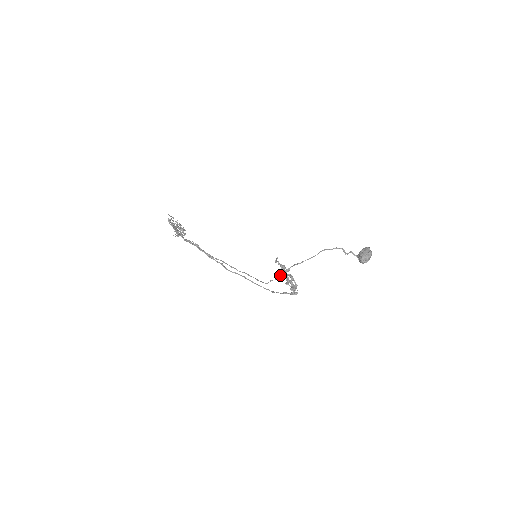
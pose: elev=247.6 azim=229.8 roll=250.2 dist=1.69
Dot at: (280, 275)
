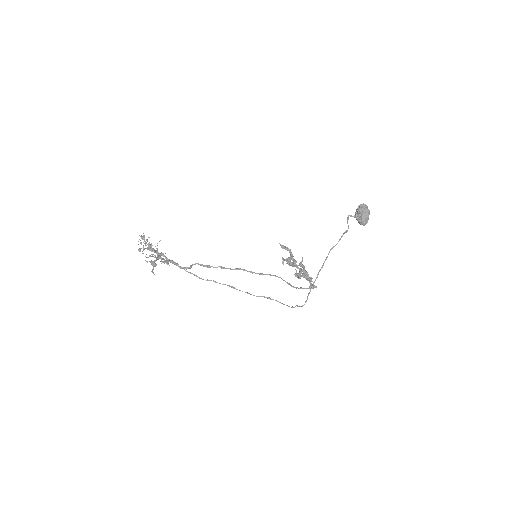
Dot at: (305, 302)
